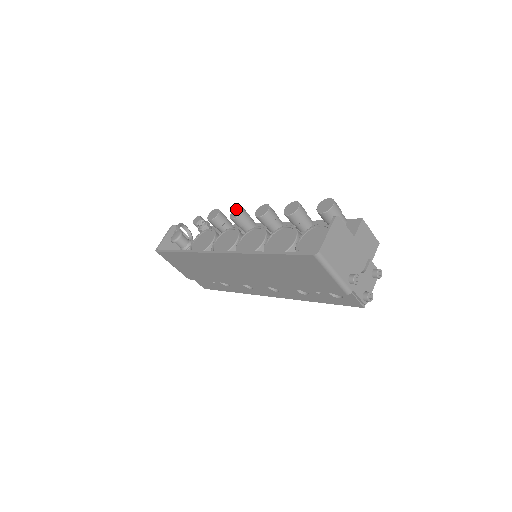
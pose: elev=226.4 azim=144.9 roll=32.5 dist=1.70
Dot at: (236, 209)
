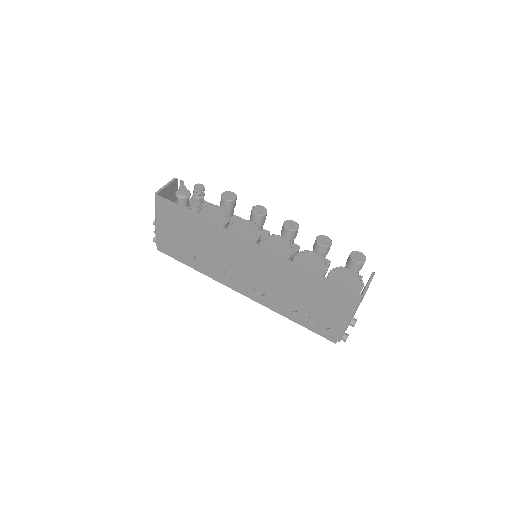
Dot at: (259, 207)
